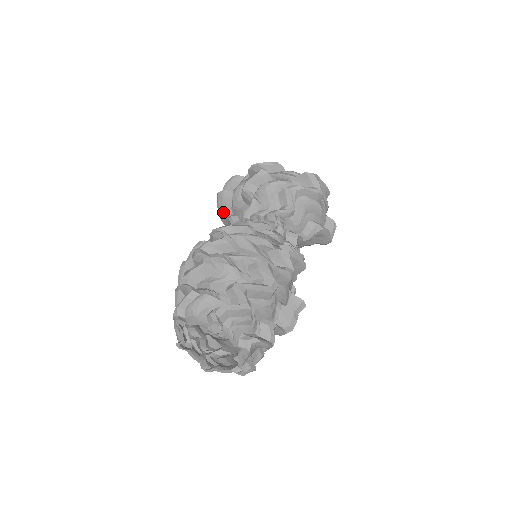
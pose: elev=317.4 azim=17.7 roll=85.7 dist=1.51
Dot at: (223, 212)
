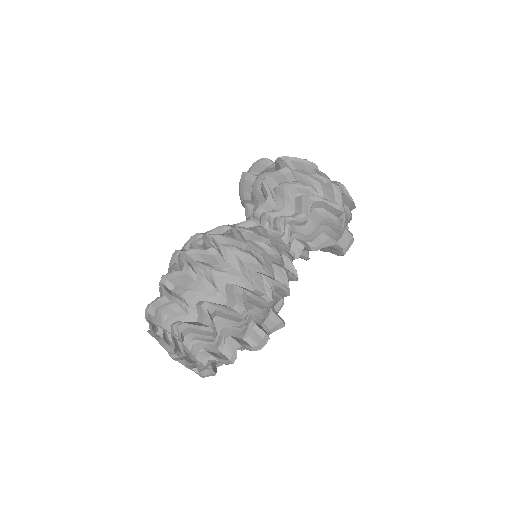
Dot at: (243, 193)
